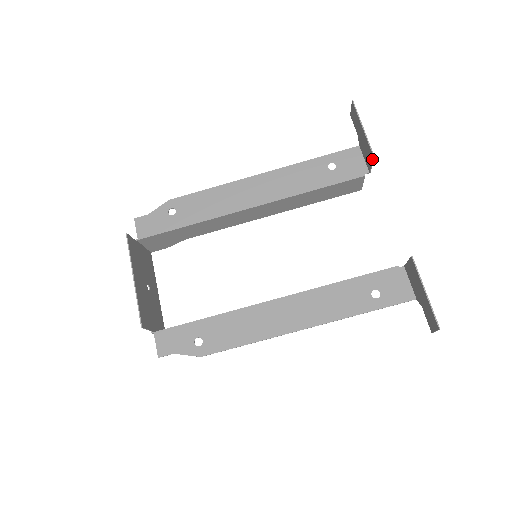
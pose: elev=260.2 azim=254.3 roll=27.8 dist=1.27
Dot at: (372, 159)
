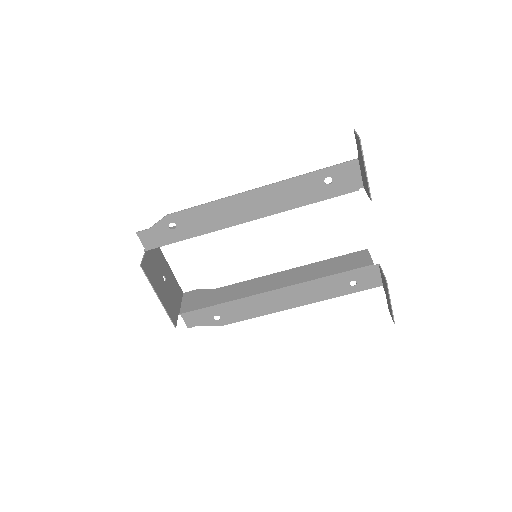
Dot at: occluded
